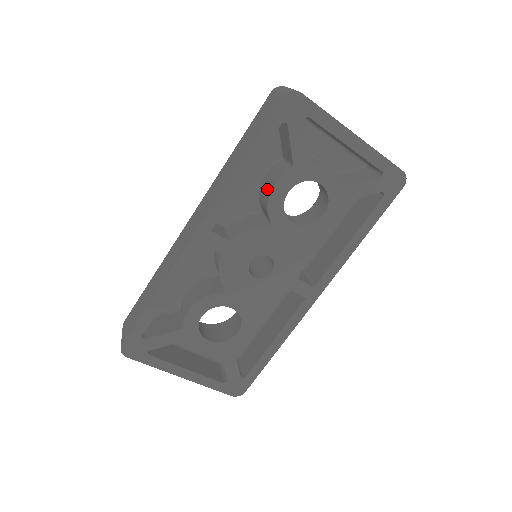
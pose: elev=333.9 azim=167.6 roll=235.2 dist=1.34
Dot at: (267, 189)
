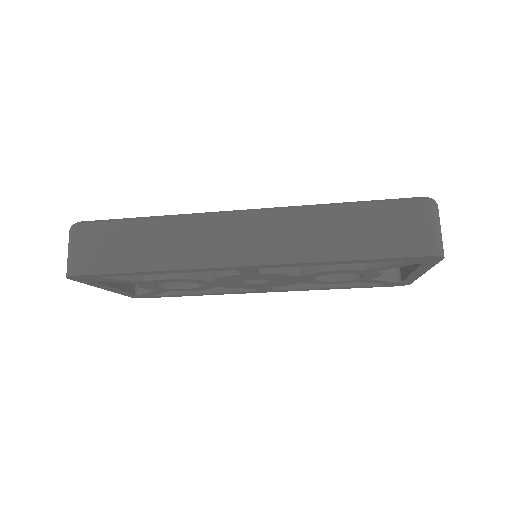
Dot at: occluded
